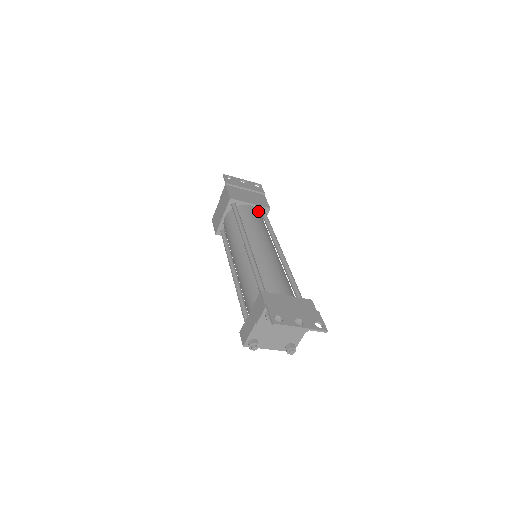
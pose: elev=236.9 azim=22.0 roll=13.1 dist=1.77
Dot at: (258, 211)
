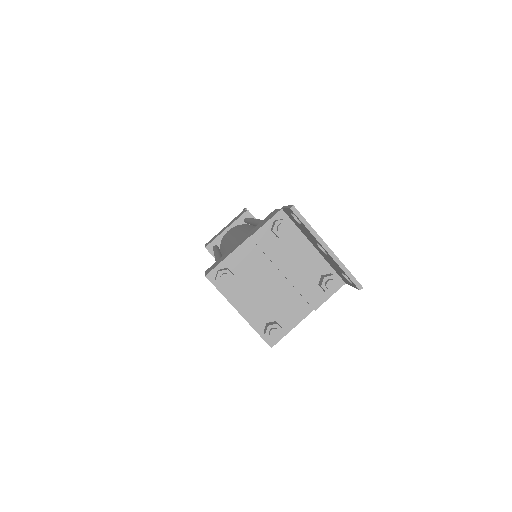
Dot at: occluded
